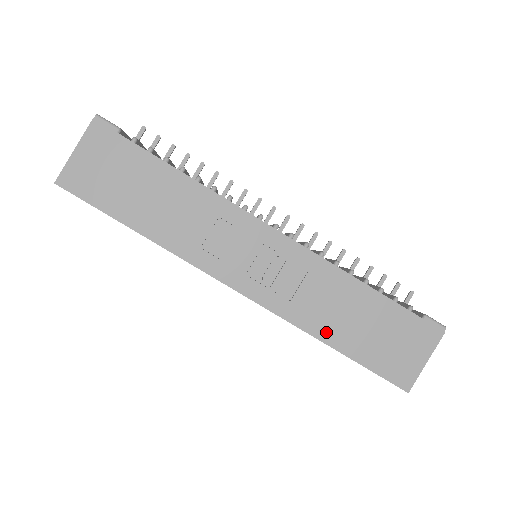
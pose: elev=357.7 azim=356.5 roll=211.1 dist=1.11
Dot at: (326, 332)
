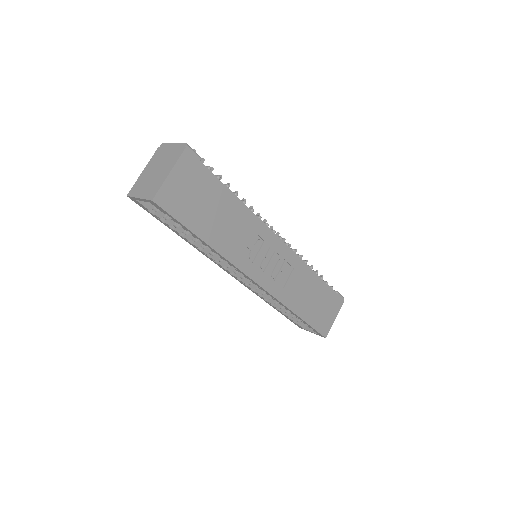
Dot at: (297, 307)
